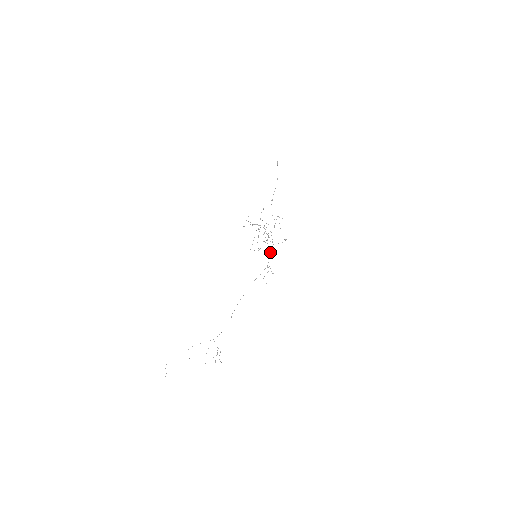
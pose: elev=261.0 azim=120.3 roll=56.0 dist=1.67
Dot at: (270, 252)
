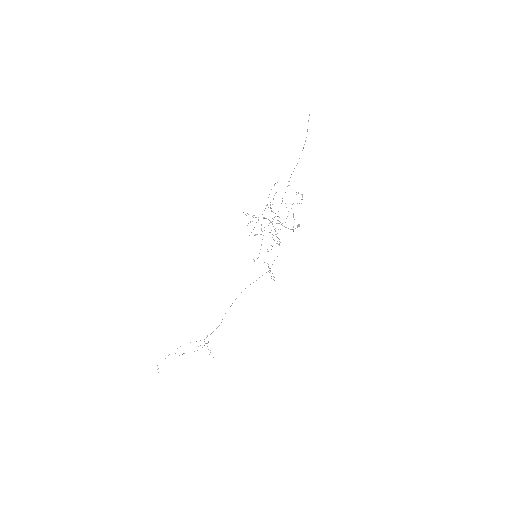
Dot at: occluded
